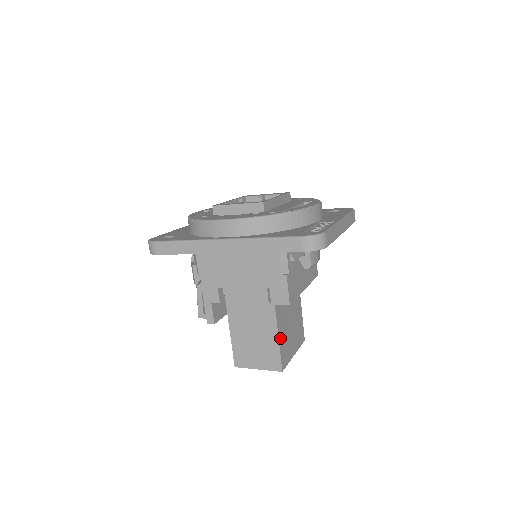
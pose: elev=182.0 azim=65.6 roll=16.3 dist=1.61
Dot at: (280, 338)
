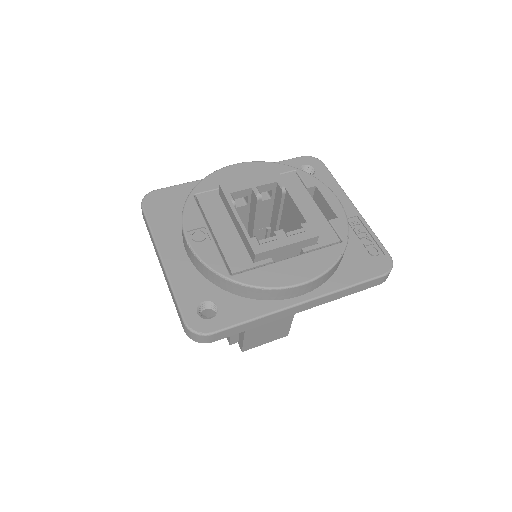
Dot at: occluded
